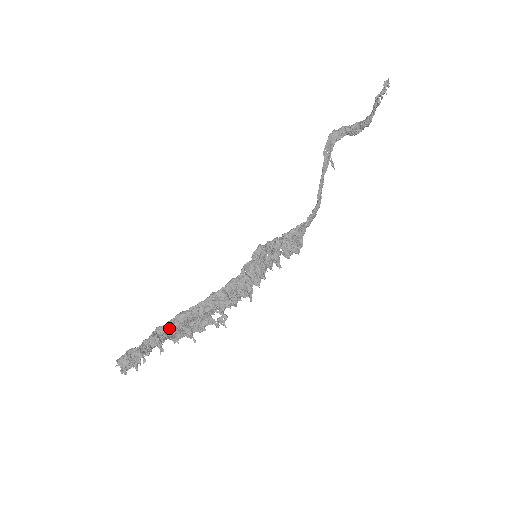
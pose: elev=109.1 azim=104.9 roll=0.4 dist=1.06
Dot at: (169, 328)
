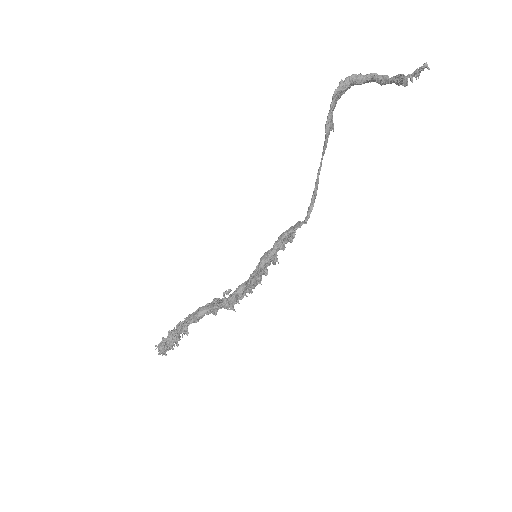
Dot at: (191, 322)
